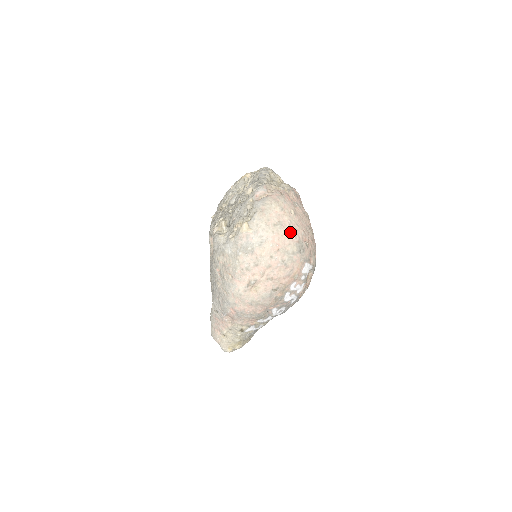
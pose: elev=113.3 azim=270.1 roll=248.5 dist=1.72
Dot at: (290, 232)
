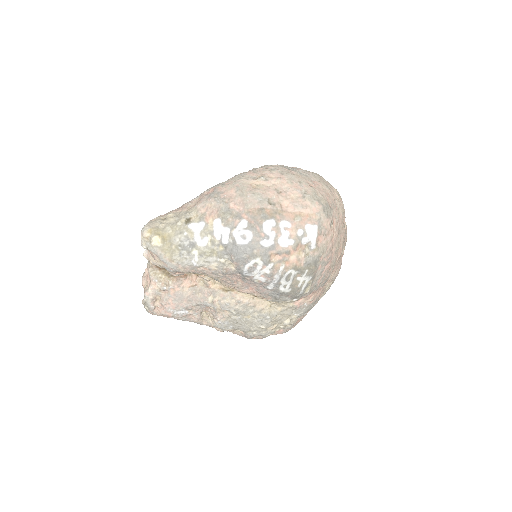
Dot at: (331, 198)
